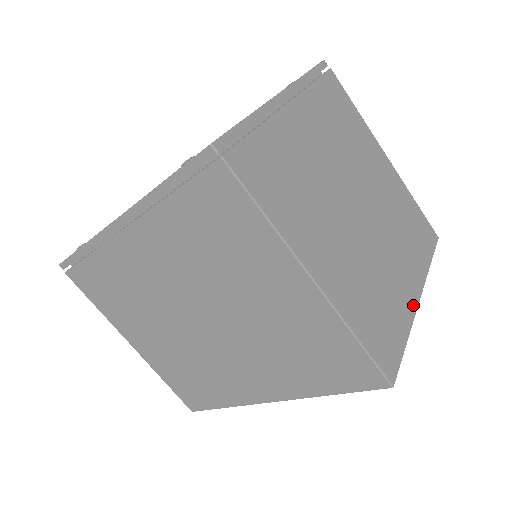
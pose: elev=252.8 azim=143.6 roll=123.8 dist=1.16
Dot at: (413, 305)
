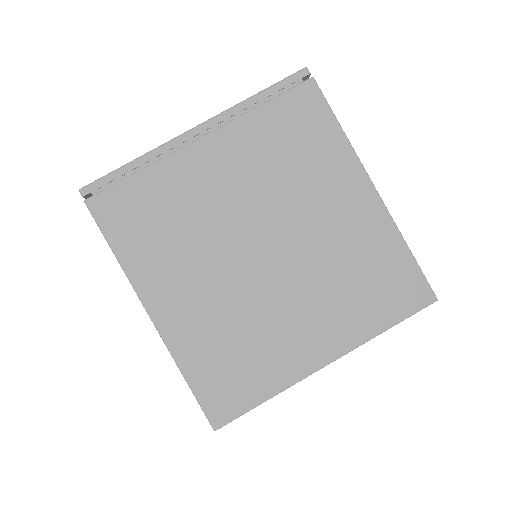
Dot at: (307, 367)
